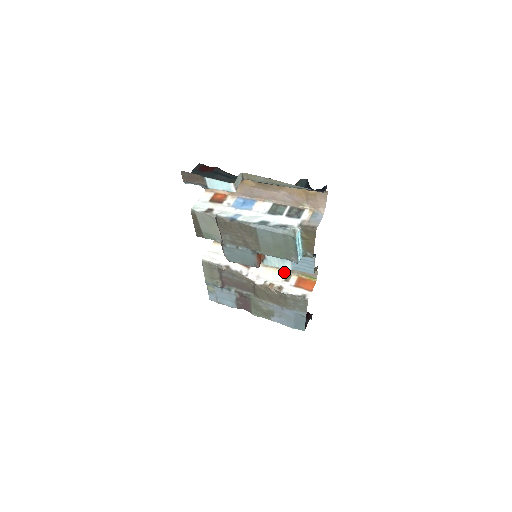
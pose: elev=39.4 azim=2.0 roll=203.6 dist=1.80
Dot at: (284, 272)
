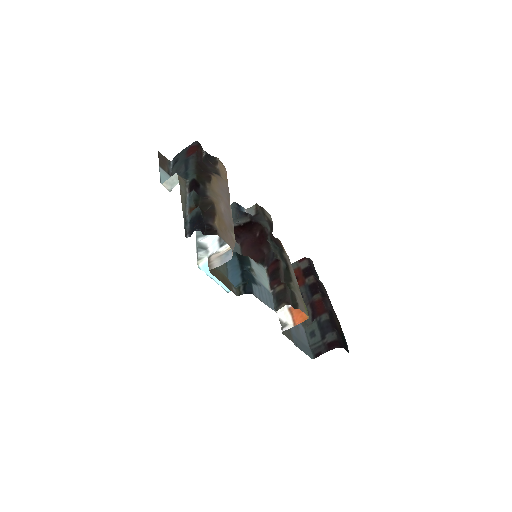
Dot at: occluded
